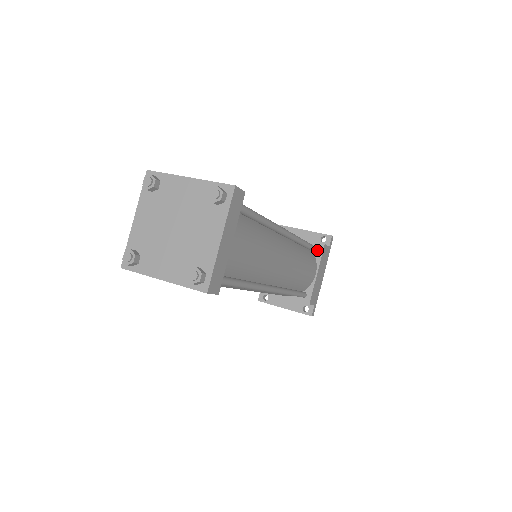
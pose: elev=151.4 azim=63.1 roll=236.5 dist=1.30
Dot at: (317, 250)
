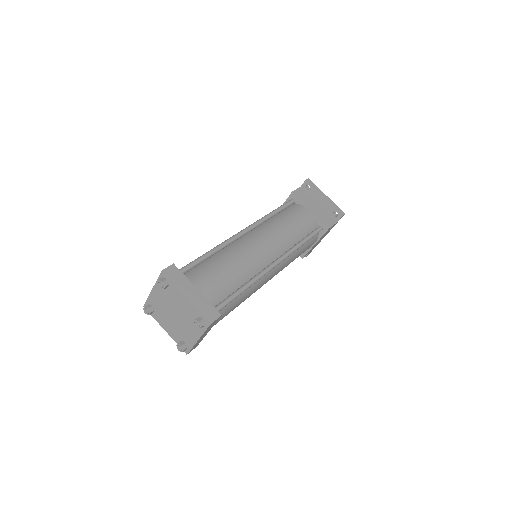
Dot at: (322, 230)
